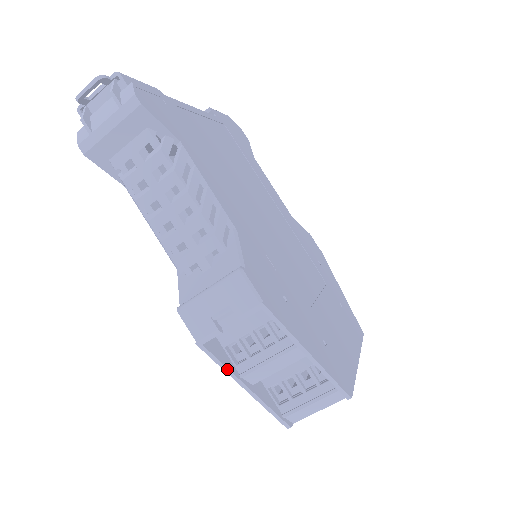
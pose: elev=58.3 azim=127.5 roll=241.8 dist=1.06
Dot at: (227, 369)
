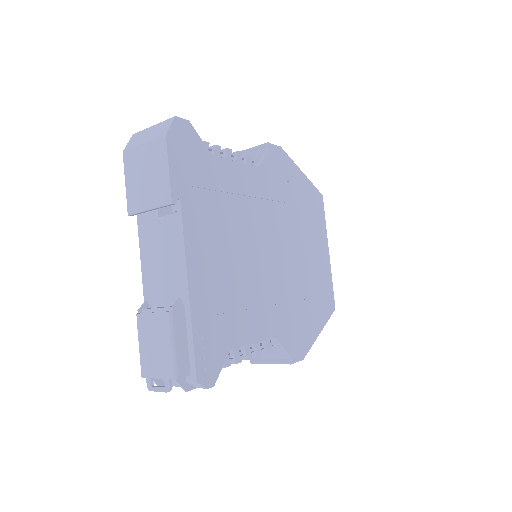
Dot at: occluded
